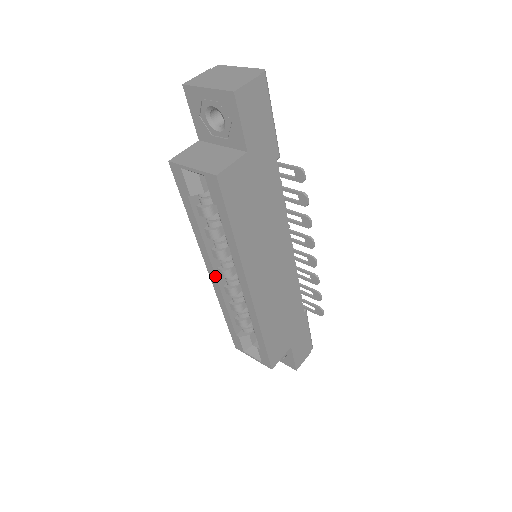
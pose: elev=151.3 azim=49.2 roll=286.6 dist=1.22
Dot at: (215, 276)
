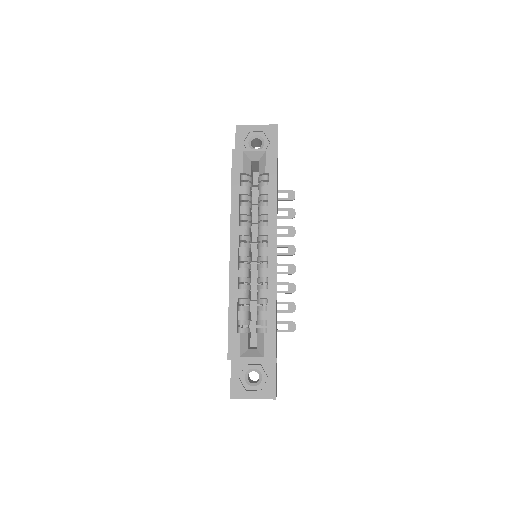
Dot at: (238, 251)
